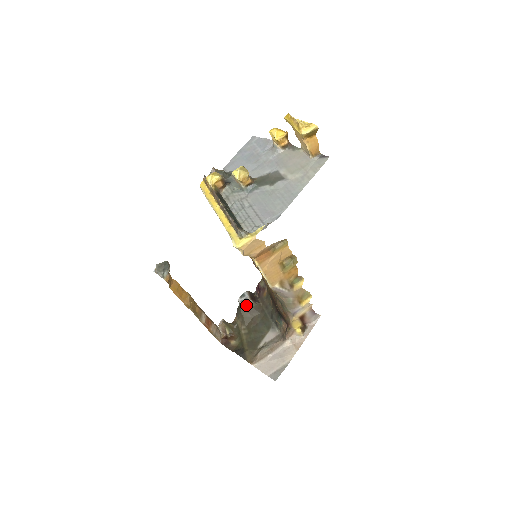
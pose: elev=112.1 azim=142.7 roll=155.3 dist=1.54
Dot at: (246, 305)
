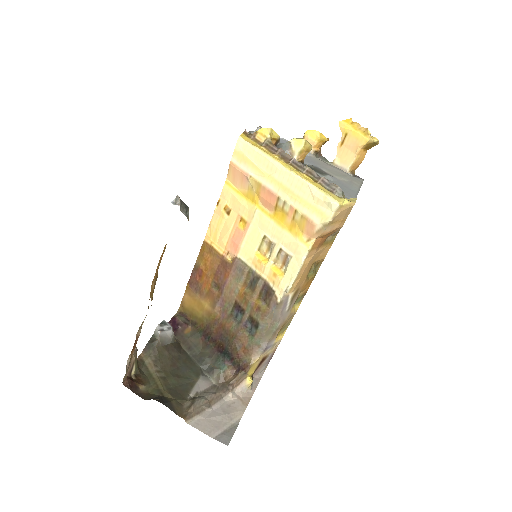
Dot at: (165, 338)
